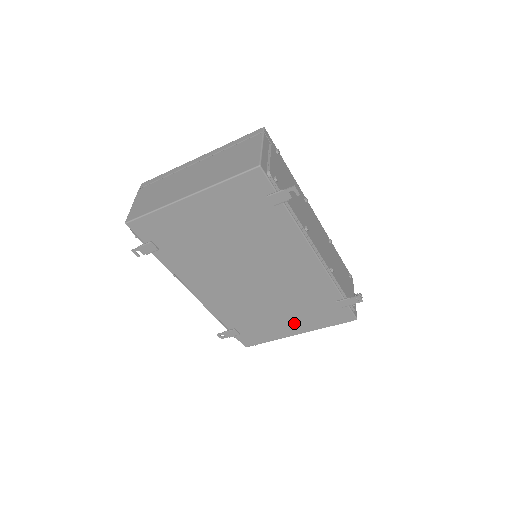
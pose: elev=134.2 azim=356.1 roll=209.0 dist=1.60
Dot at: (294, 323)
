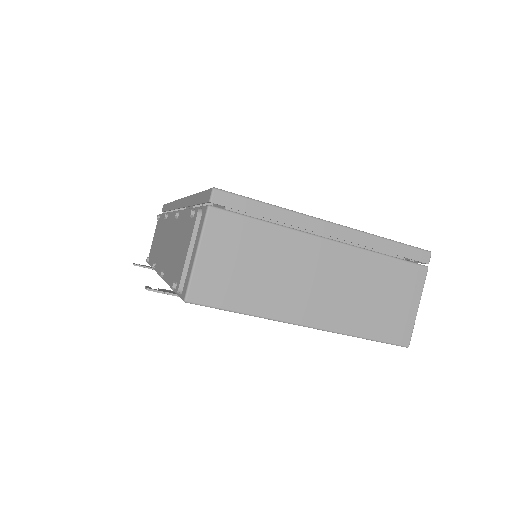
Dot at: occluded
